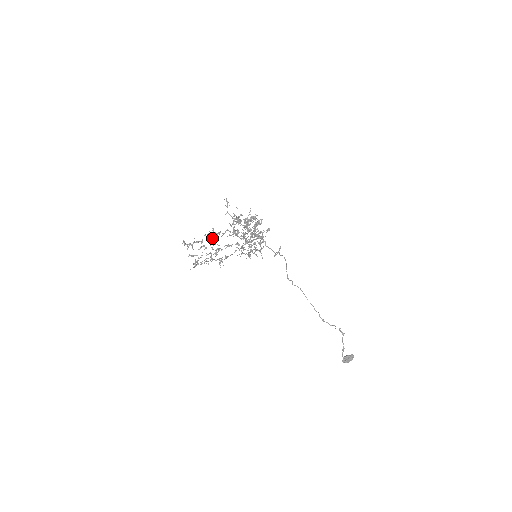
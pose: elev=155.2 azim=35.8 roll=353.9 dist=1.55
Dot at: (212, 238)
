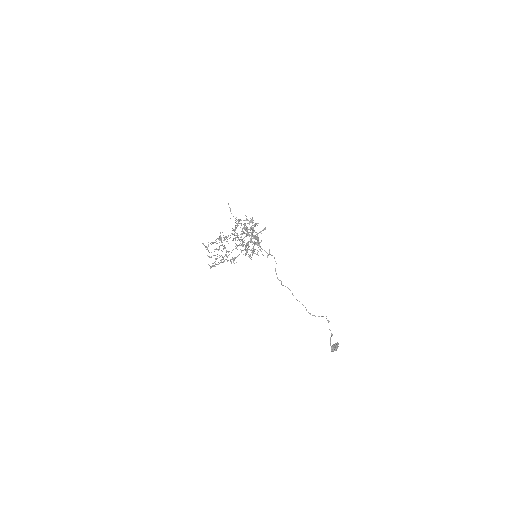
Dot at: (224, 240)
